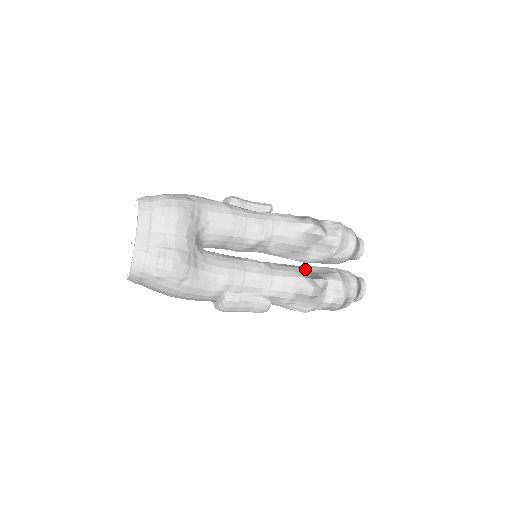
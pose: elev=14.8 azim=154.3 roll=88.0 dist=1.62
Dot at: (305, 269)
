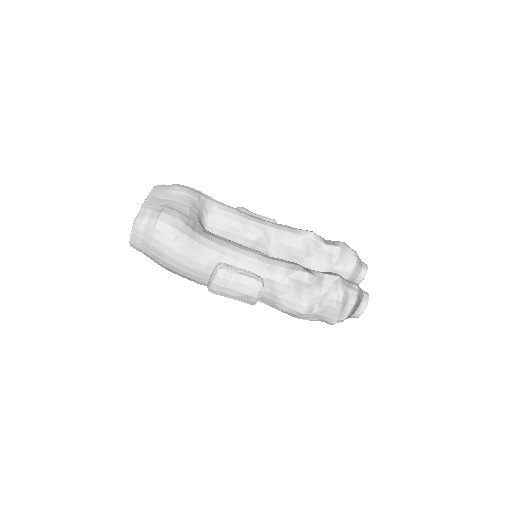
Dot at: occluded
